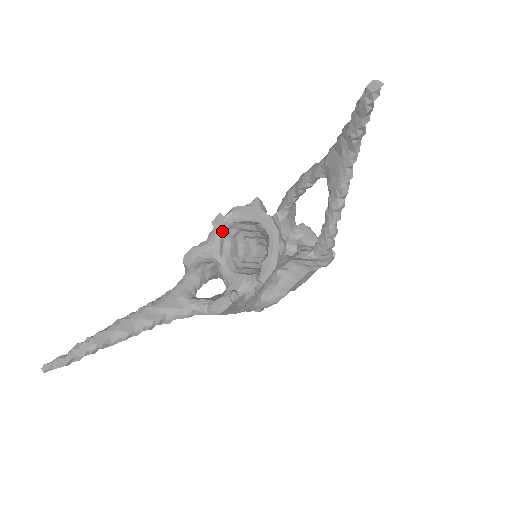
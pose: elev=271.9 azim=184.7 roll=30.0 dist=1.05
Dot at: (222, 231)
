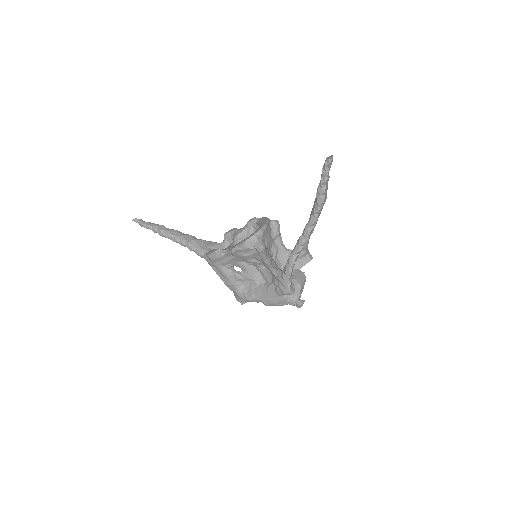
Dot at: (249, 225)
